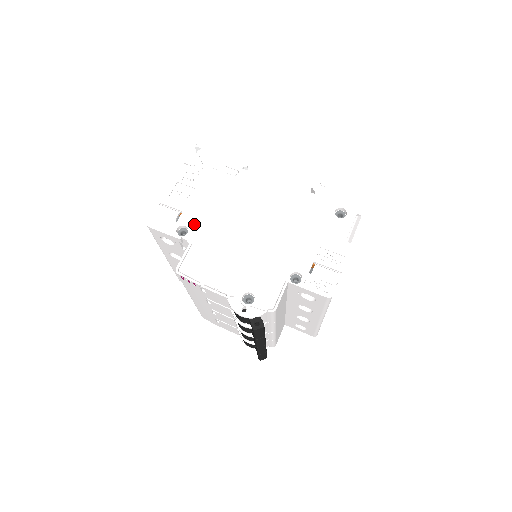
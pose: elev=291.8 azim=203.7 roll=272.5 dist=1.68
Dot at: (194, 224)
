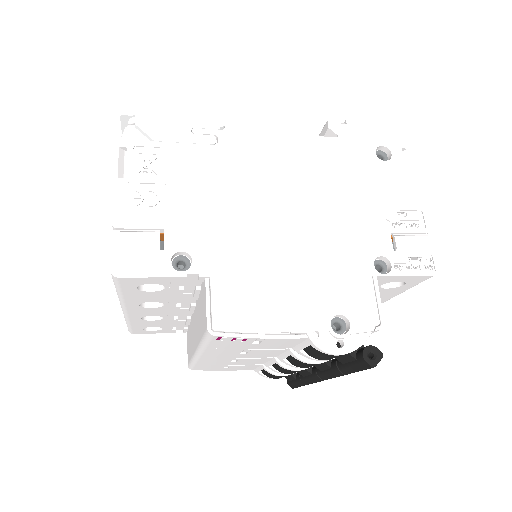
Dot at: (195, 243)
